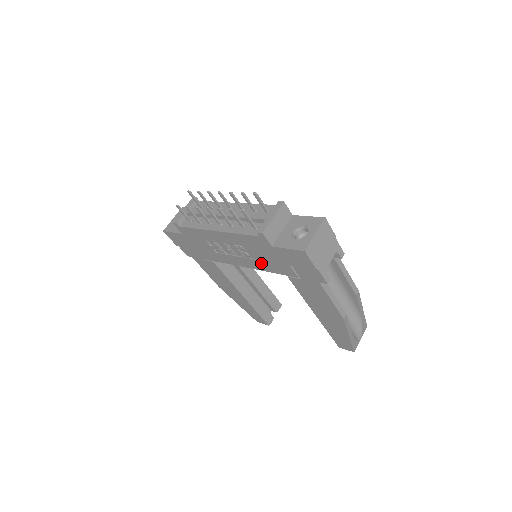
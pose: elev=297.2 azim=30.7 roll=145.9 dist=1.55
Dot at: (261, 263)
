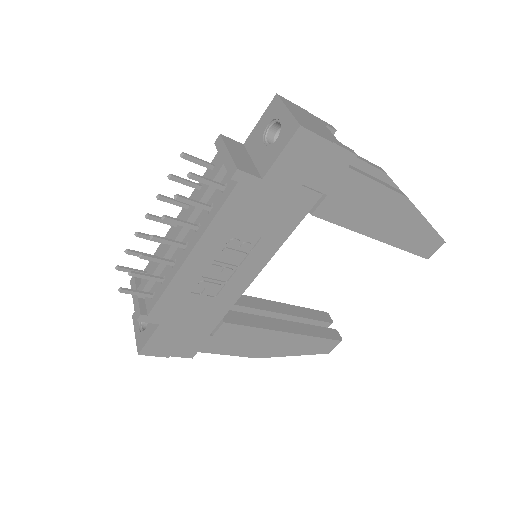
Dot at: (270, 235)
